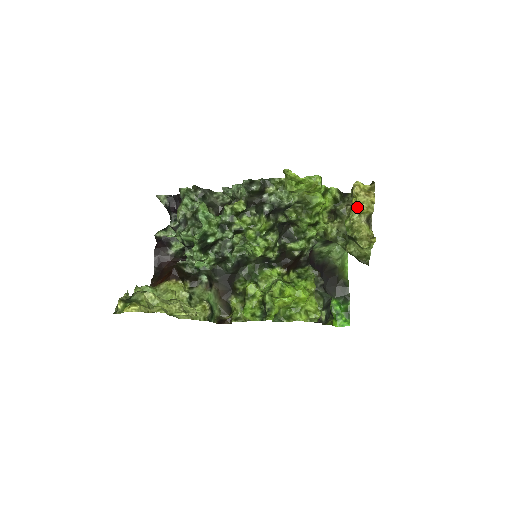
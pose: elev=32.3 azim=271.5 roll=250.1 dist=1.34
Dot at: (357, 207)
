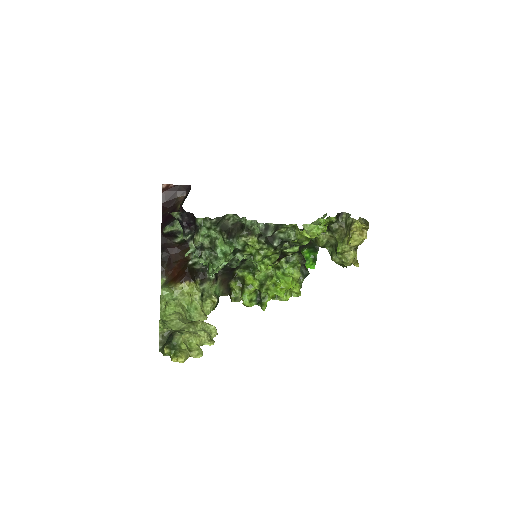
Dot at: (350, 244)
